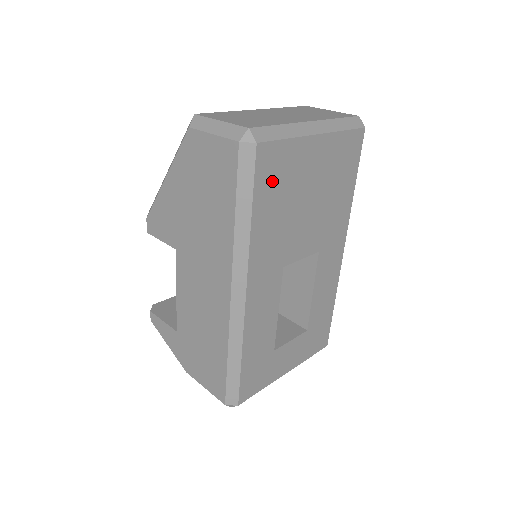
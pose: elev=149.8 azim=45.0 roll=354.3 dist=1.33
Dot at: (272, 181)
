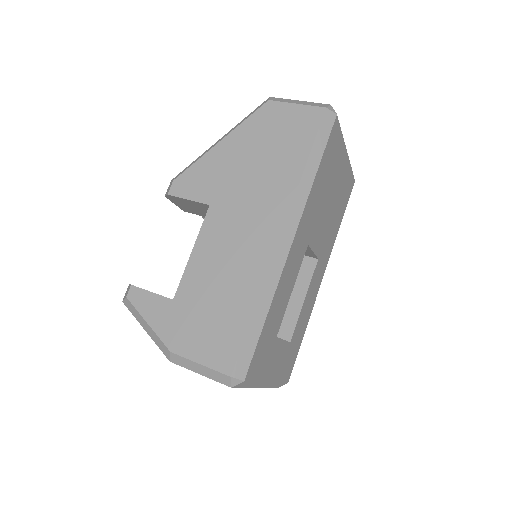
Dot at: (330, 155)
